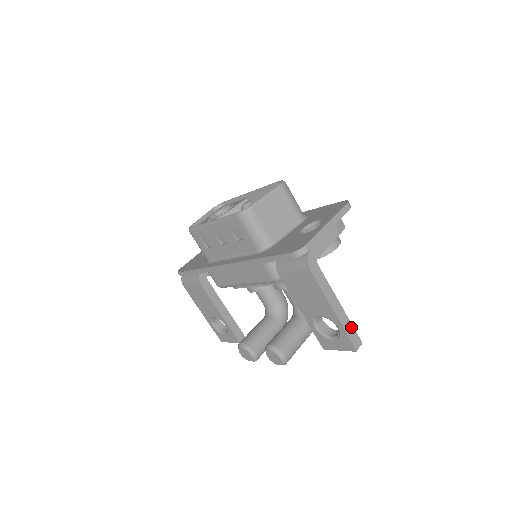
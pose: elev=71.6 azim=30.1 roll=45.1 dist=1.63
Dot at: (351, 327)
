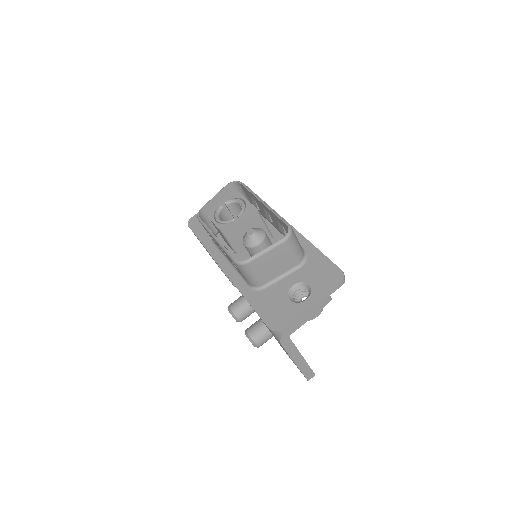
Dot at: (308, 369)
